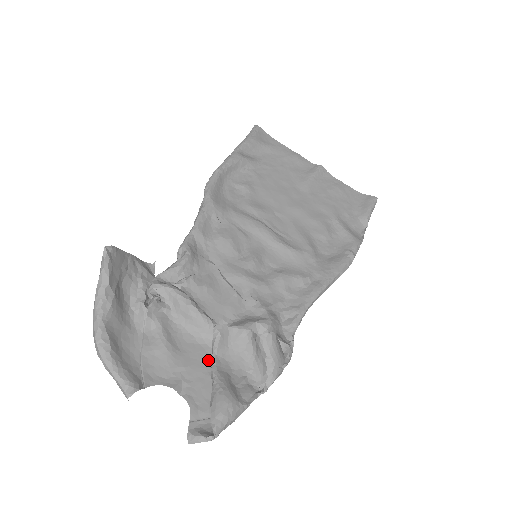
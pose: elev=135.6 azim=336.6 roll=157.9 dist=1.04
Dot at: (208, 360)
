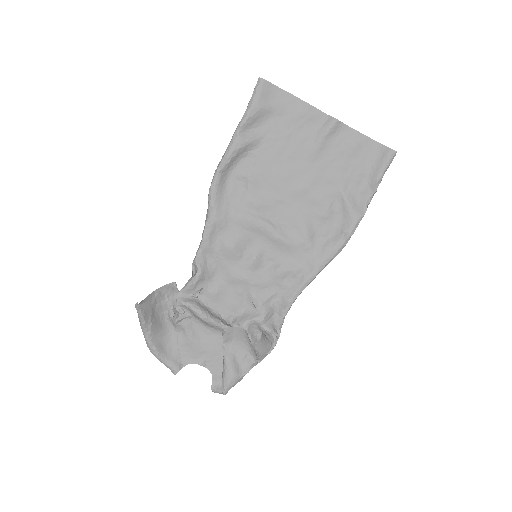
Dot at: (221, 344)
